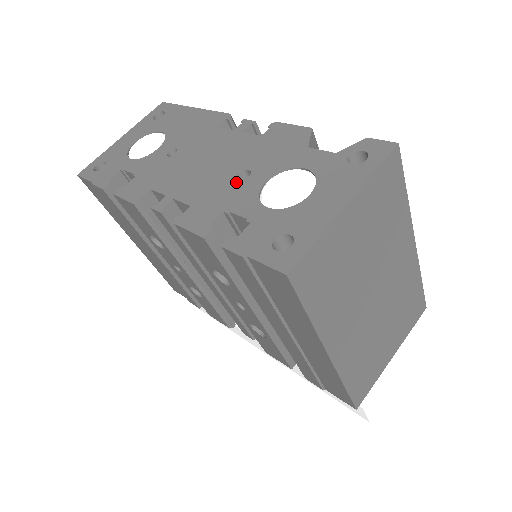
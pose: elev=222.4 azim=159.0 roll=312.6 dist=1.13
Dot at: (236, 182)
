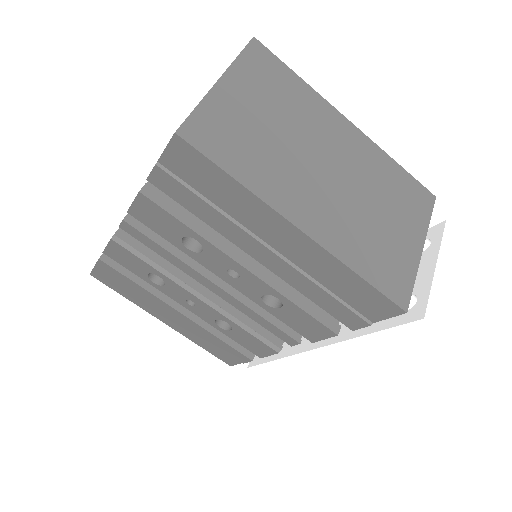
Dot at: occluded
